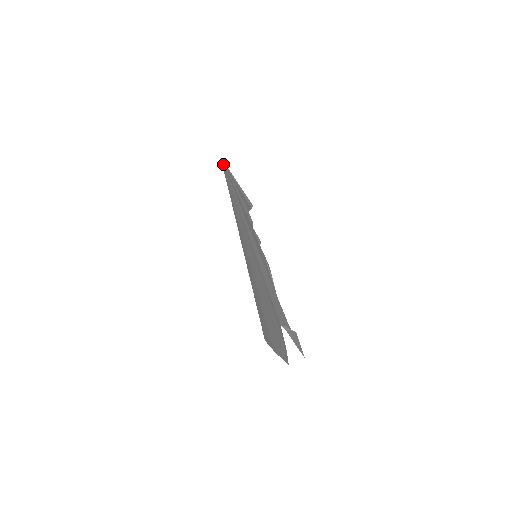
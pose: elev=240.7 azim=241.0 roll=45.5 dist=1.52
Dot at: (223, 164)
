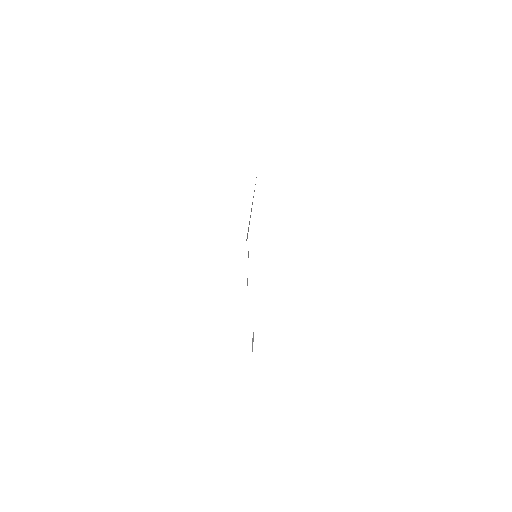
Dot at: occluded
